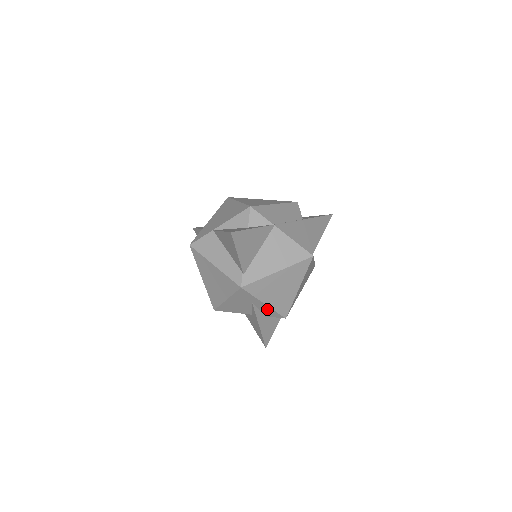
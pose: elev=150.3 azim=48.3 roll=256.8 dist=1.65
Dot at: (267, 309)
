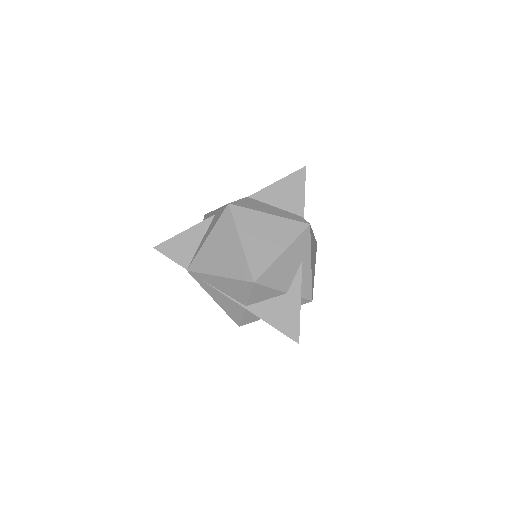
Dot at: (307, 277)
